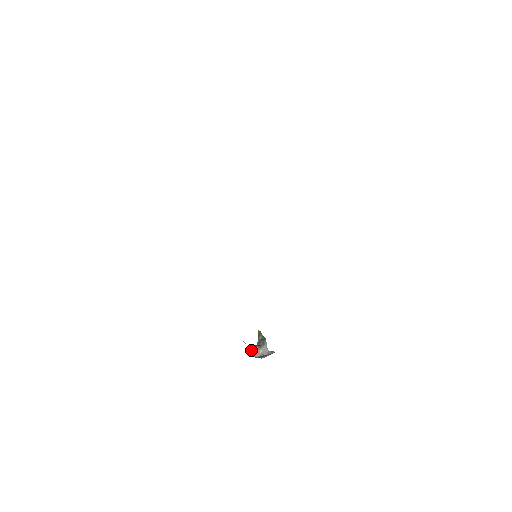
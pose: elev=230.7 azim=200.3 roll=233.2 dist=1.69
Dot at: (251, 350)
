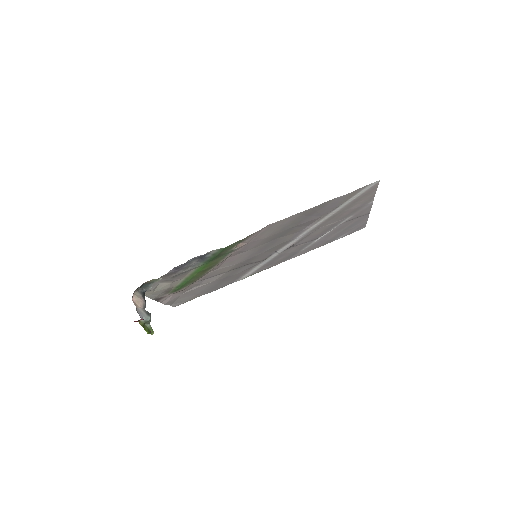
Dot at: (142, 289)
